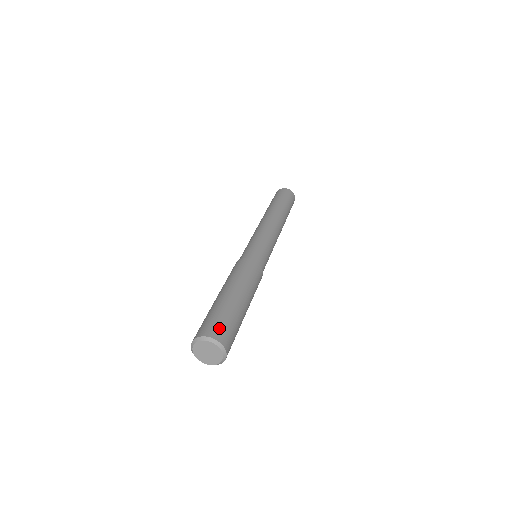
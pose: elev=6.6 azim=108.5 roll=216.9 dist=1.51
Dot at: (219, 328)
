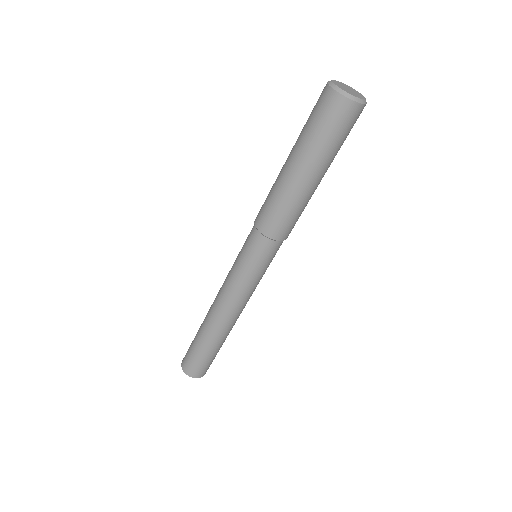
Dot at: occluded
